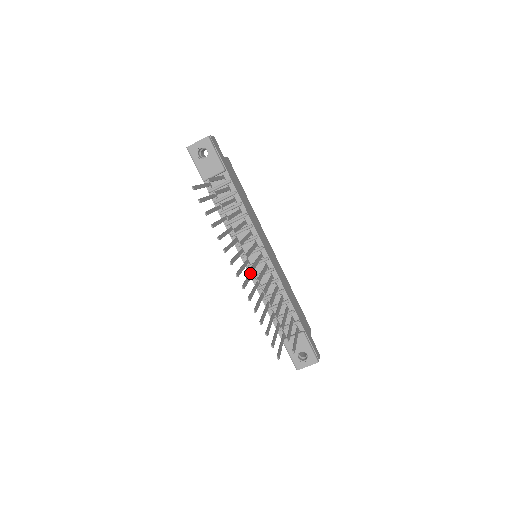
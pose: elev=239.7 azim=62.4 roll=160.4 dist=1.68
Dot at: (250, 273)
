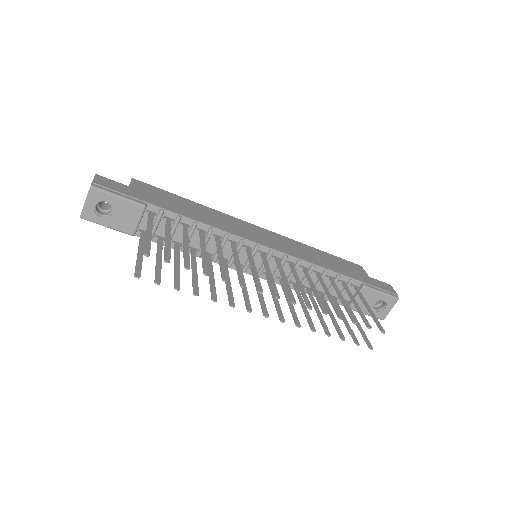
Dot at: (268, 284)
